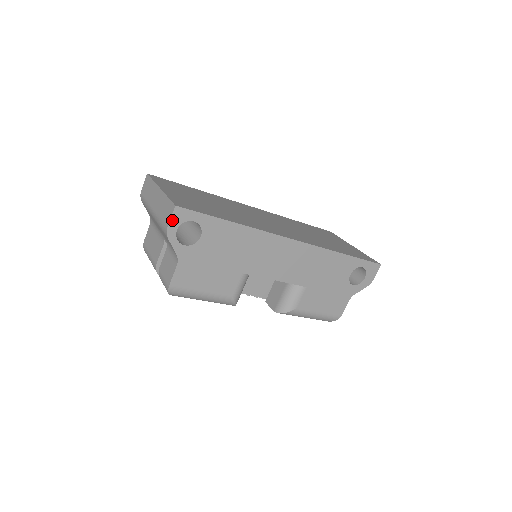
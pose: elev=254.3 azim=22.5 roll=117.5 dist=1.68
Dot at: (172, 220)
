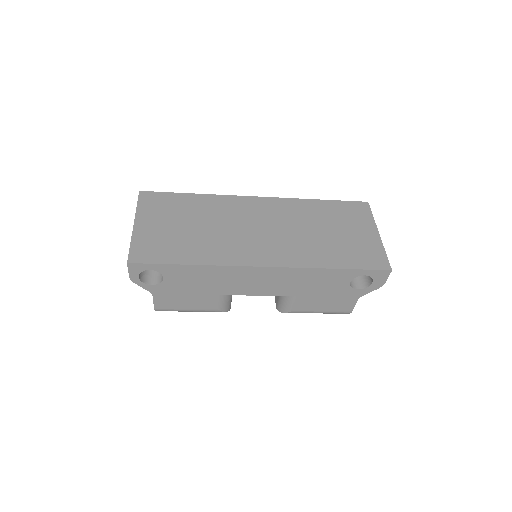
Dot at: (130, 272)
